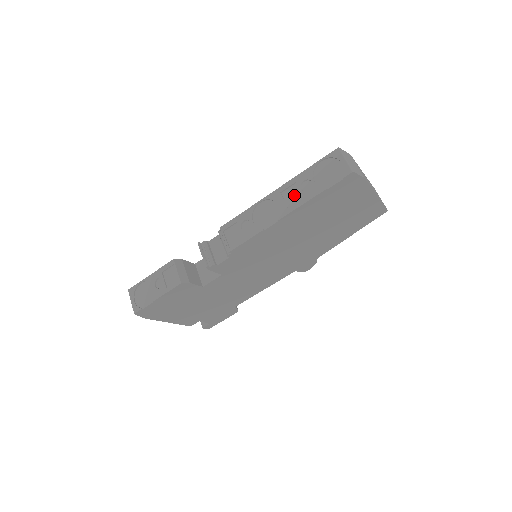
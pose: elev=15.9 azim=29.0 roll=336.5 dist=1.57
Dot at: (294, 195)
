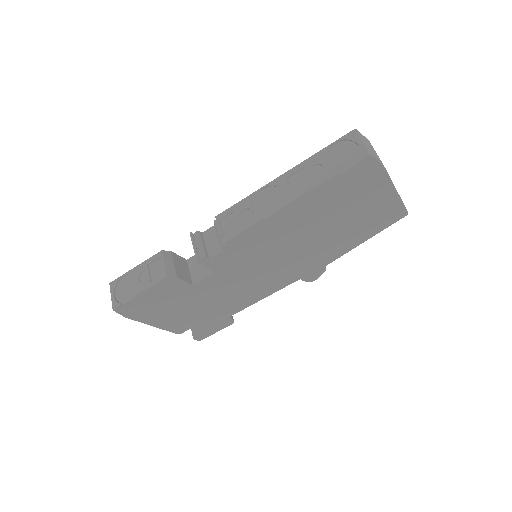
Dot at: (301, 181)
